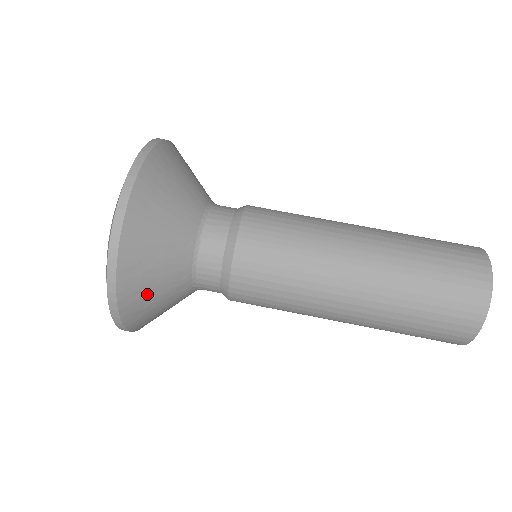
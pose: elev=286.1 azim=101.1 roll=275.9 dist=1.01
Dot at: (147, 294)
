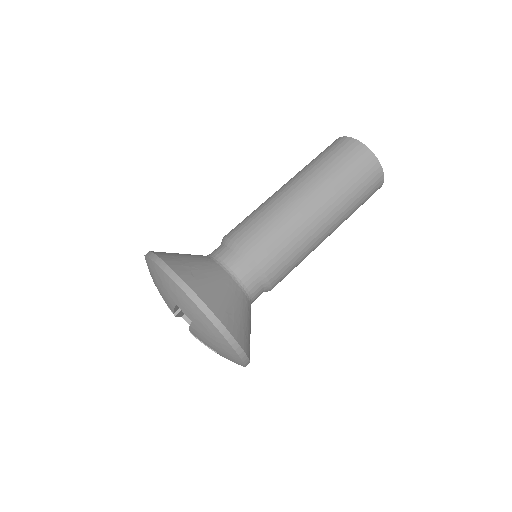
Dot at: (244, 328)
